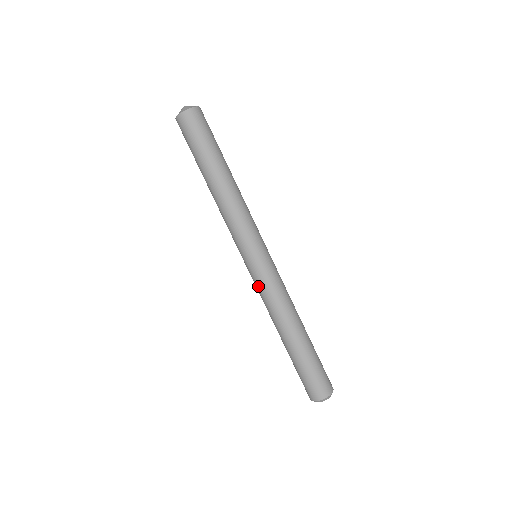
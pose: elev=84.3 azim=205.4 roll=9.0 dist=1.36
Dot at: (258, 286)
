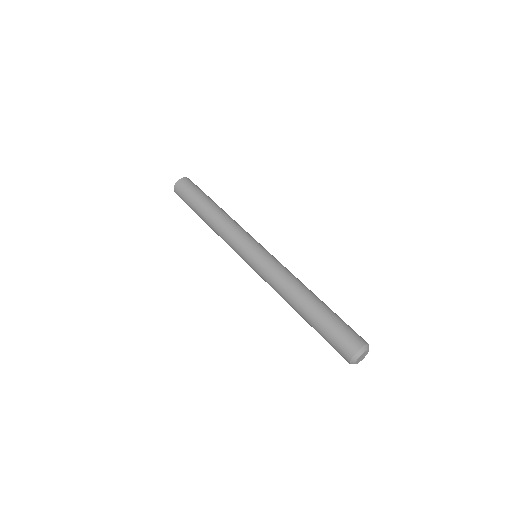
Dot at: (263, 279)
